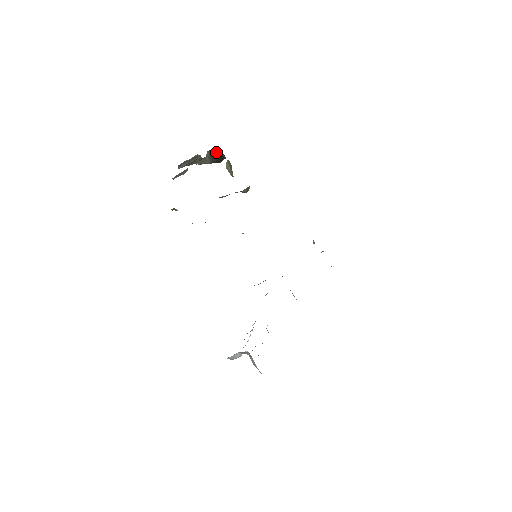
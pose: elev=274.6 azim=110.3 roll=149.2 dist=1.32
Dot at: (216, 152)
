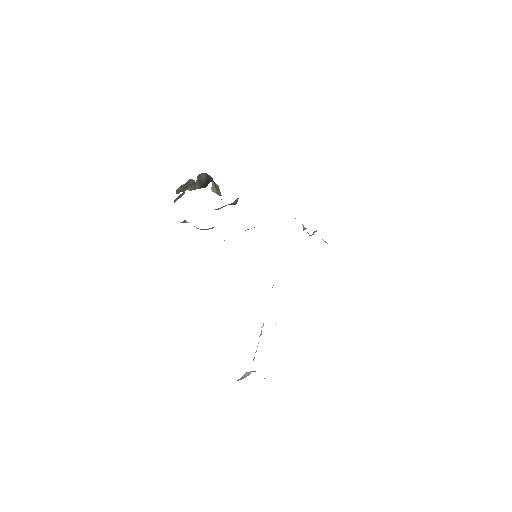
Dot at: (204, 176)
